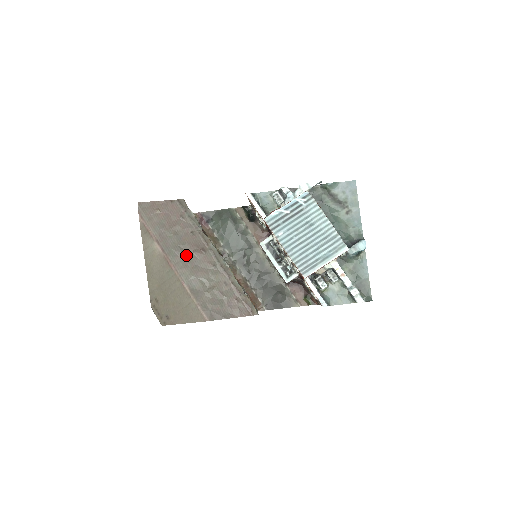
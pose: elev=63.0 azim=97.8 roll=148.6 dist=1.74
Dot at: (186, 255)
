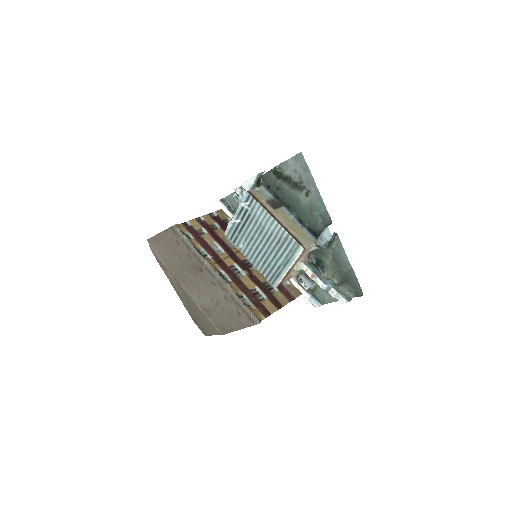
Dot at: (191, 278)
